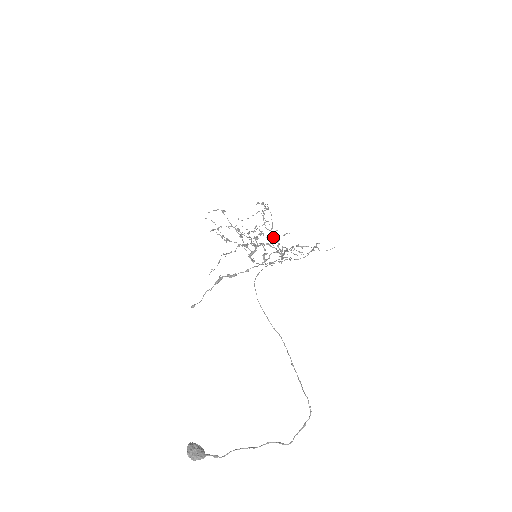
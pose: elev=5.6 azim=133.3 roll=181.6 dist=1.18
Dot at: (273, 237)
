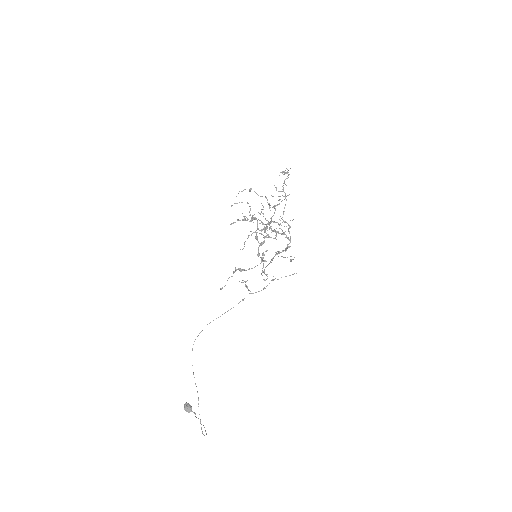
Dot at: (284, 222)
